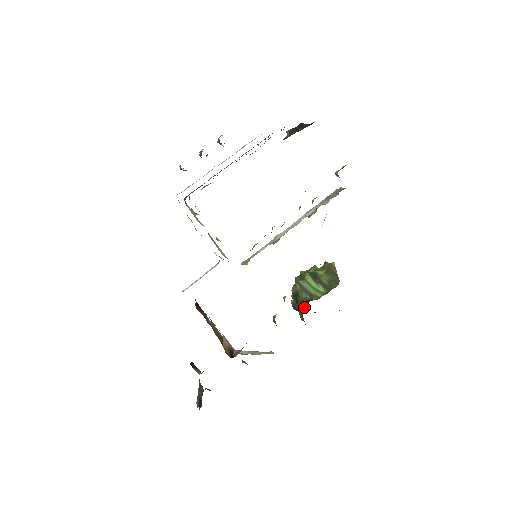
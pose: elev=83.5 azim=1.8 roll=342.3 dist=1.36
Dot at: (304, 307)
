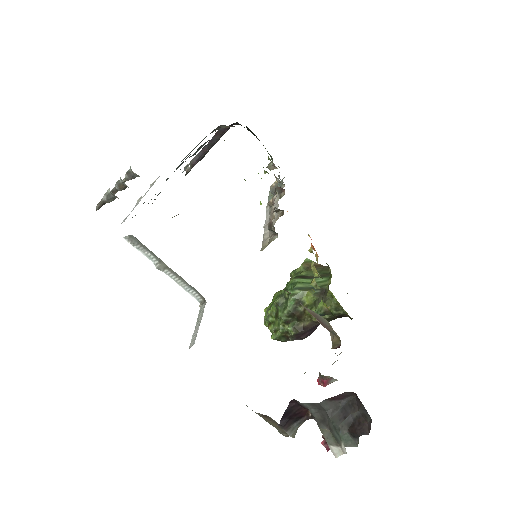
Dot at: (324, 299)
